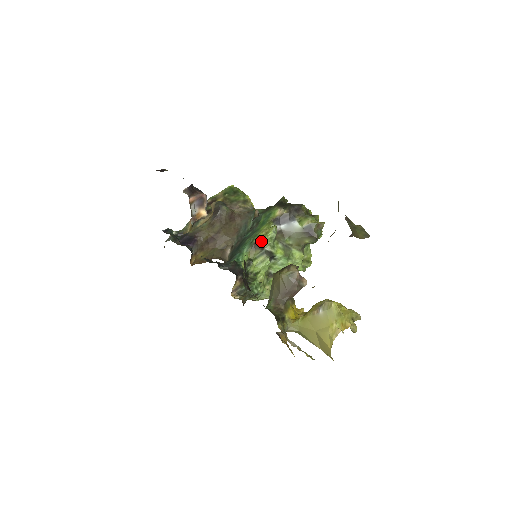
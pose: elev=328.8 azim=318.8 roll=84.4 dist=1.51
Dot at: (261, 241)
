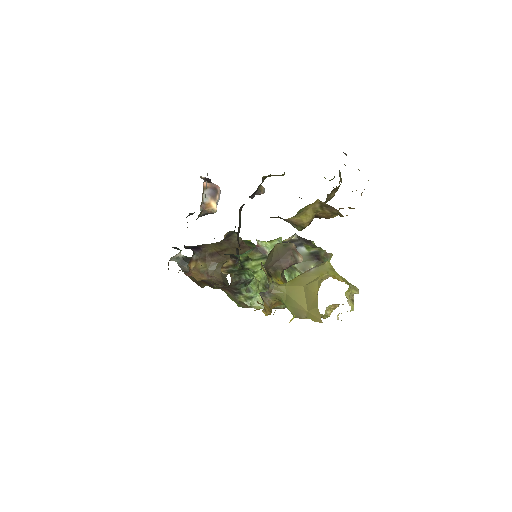
Dot at: (264, 244)
